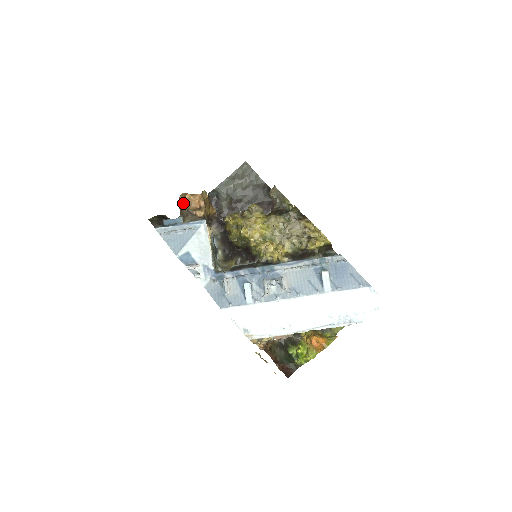
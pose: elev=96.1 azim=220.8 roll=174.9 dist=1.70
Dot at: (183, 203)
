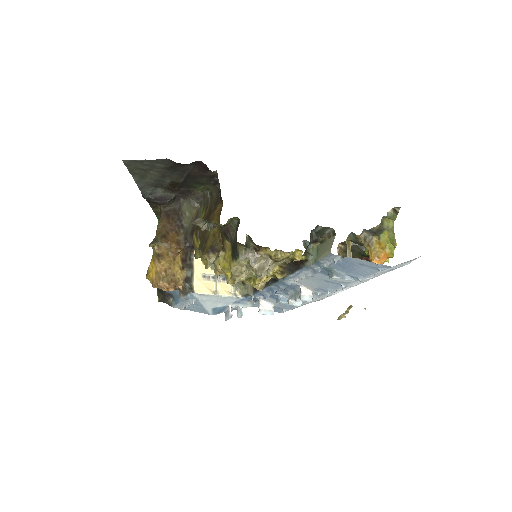
Dot at: occluded
